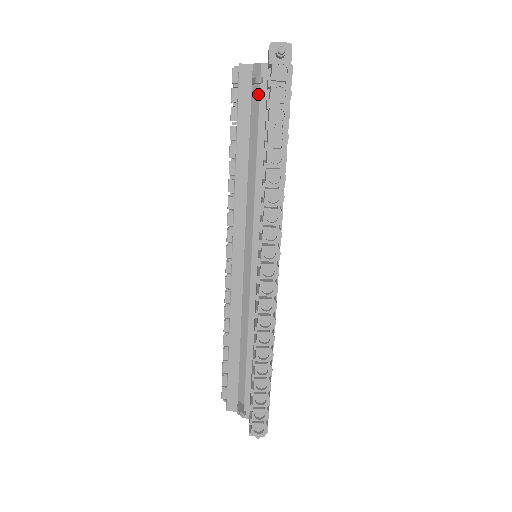
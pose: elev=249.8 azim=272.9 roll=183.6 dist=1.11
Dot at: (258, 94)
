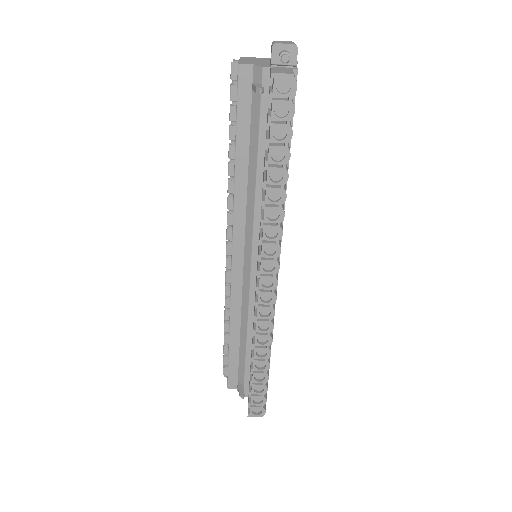
Dot at: (259, 101)
